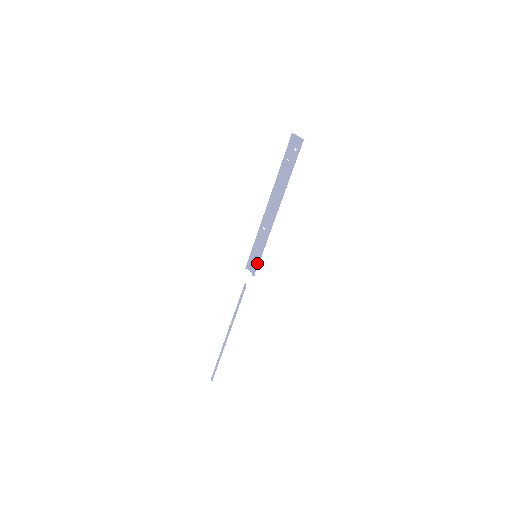
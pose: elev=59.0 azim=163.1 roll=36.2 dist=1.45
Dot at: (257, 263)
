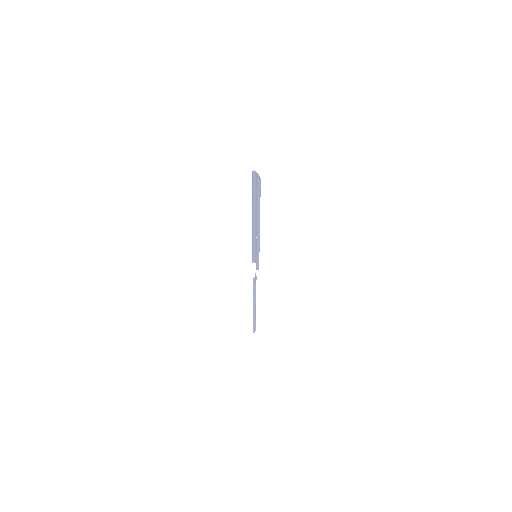
Dot at: (257, 262)
